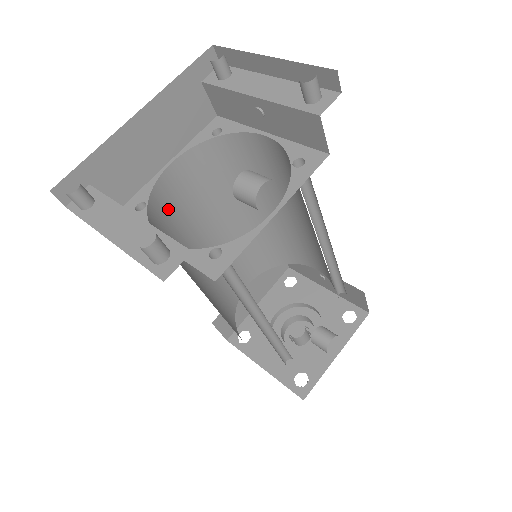
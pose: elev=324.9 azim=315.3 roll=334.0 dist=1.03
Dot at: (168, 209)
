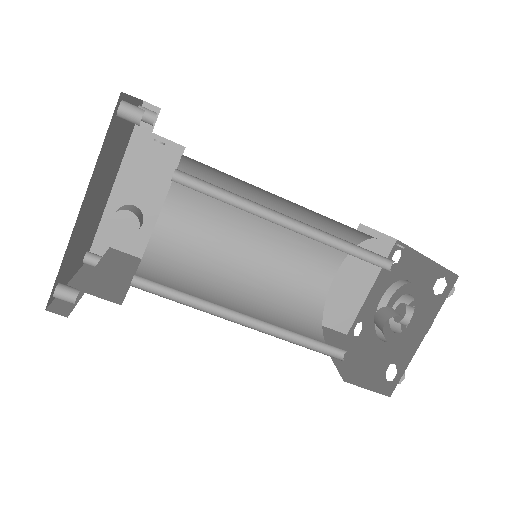
Dot at: (179, 241)
